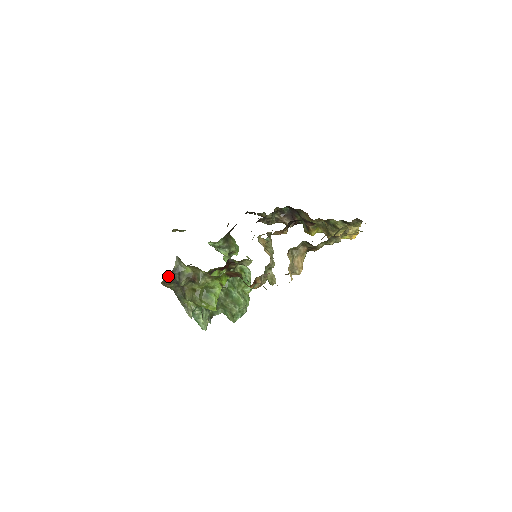
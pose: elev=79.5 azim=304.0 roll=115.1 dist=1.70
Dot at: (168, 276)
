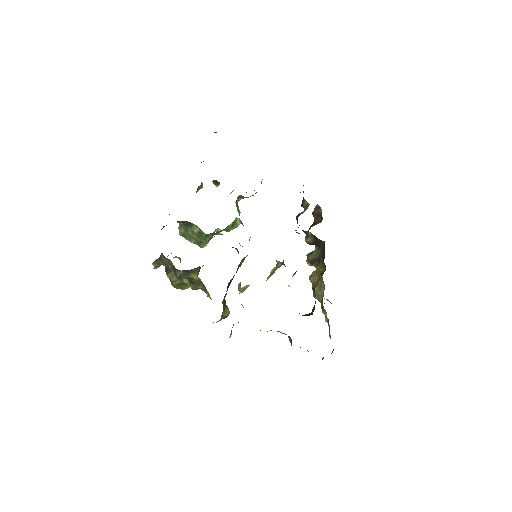
Dot at: occluded
